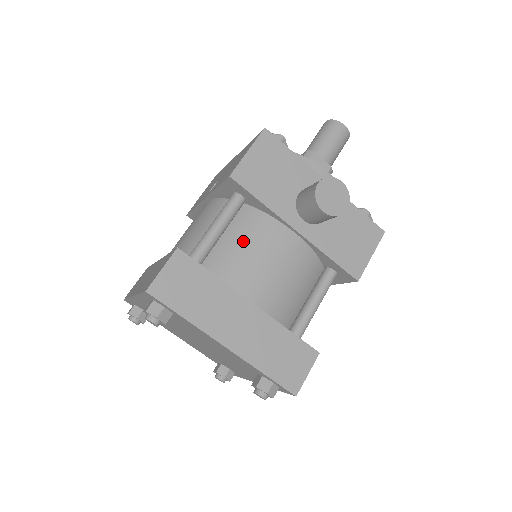
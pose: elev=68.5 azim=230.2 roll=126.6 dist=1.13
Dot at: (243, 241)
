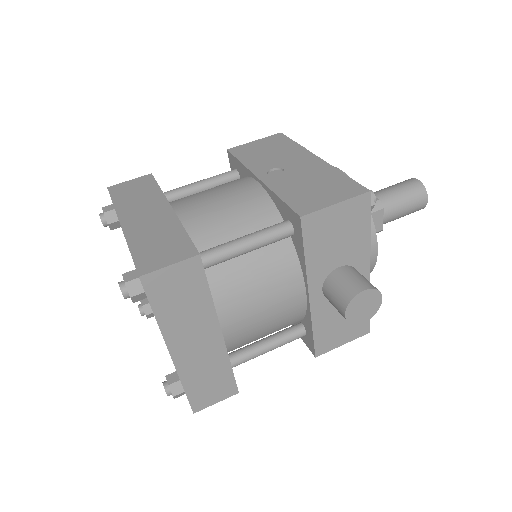
Dot at: (259, 272)
